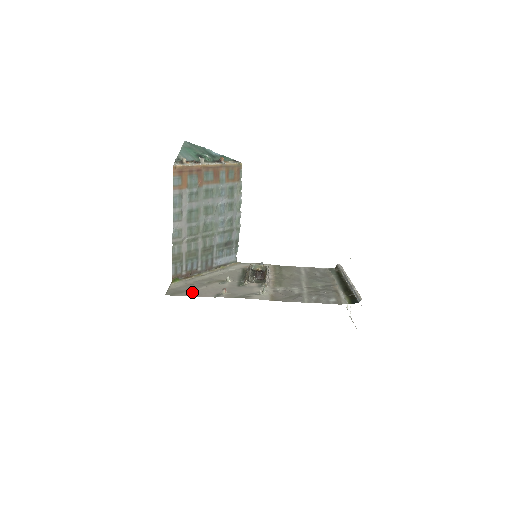
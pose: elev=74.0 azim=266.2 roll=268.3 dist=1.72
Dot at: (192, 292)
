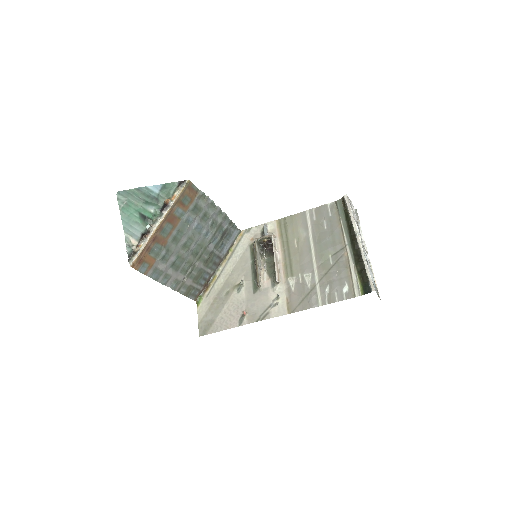
Dot at: (218, 322)
